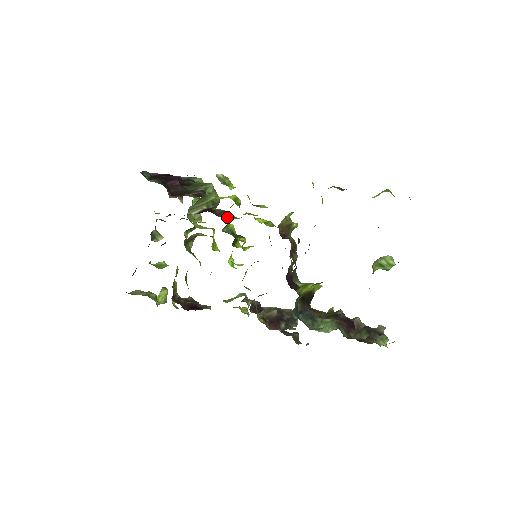
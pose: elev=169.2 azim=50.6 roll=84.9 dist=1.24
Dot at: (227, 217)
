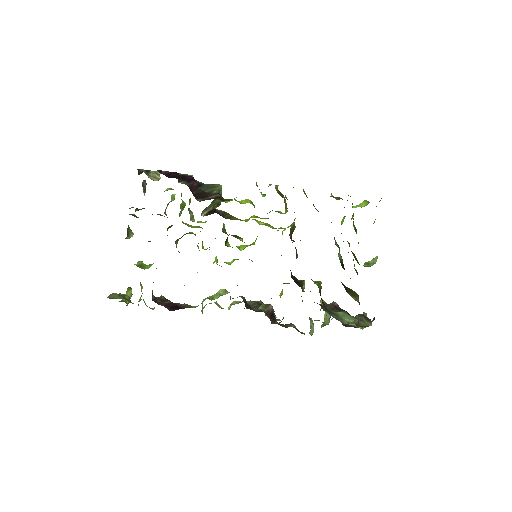
Dot at: (233, 219)
